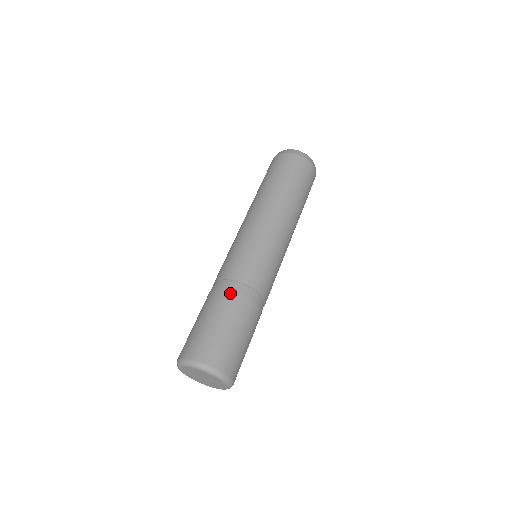
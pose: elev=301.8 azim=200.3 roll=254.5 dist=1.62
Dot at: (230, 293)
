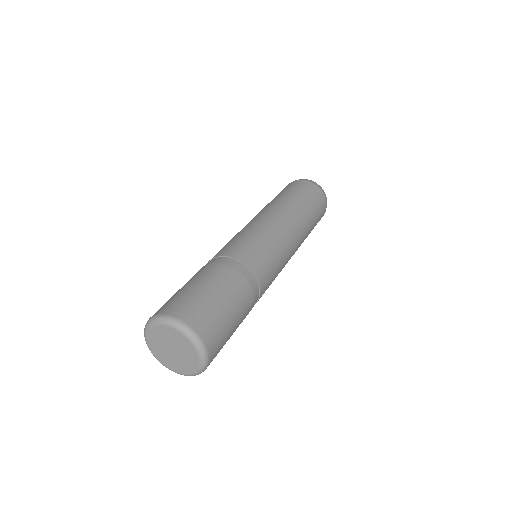
Dot at: occluded
